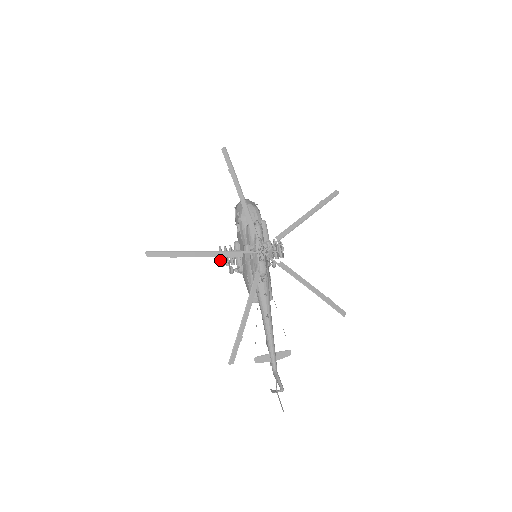
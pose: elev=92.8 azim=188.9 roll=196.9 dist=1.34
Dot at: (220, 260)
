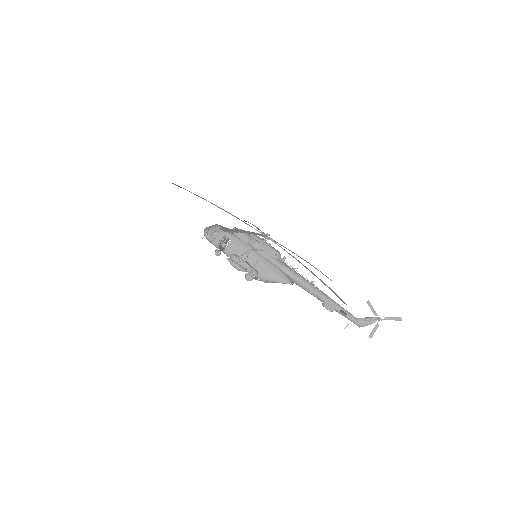
Dot at: (239, 266)
